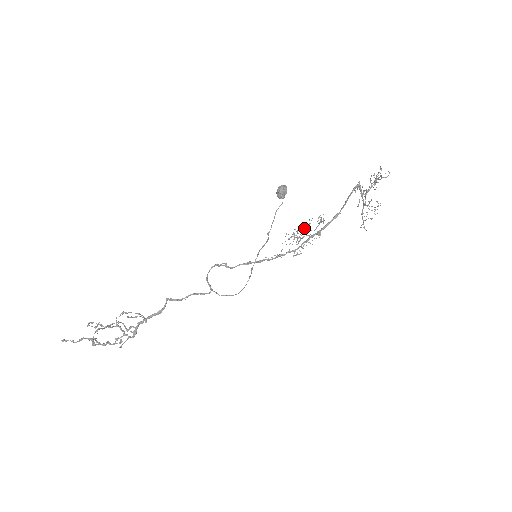
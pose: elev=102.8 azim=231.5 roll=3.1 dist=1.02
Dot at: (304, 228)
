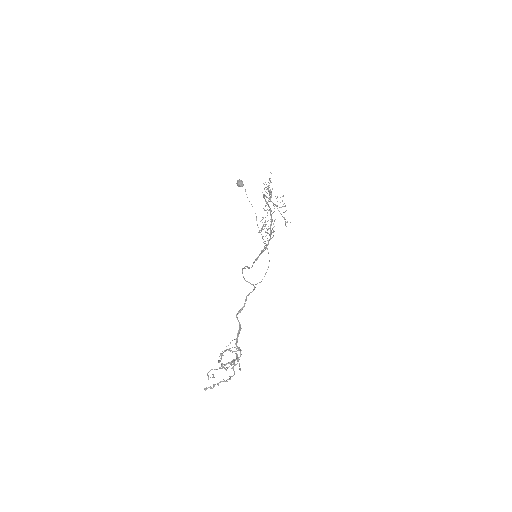
Dot at: occluded
